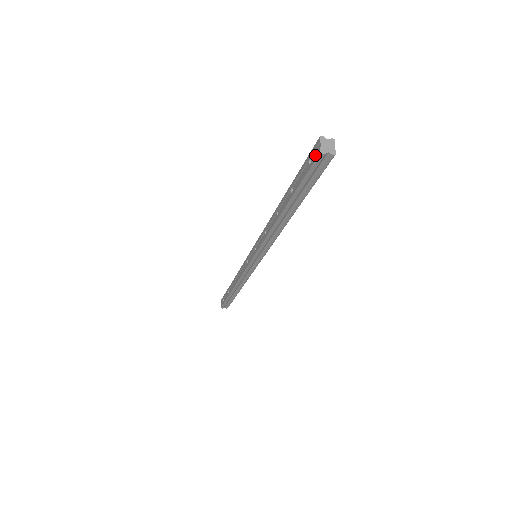
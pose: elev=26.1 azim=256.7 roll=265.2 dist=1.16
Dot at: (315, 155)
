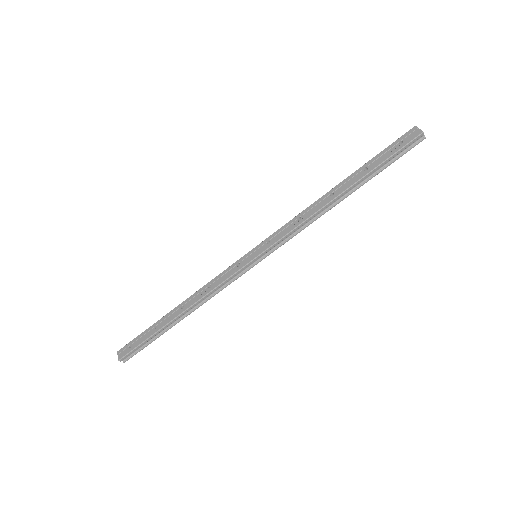
Dot at: (413, 135)
